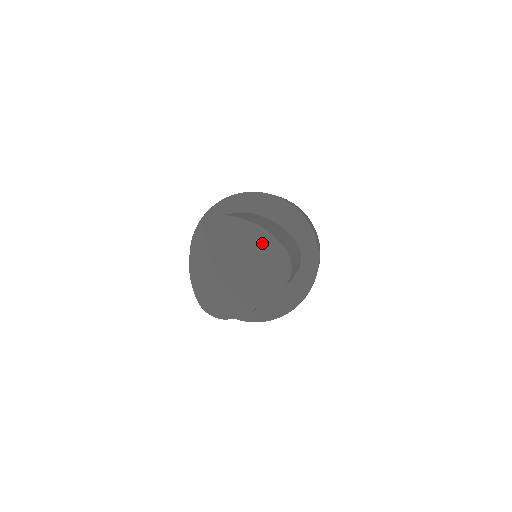
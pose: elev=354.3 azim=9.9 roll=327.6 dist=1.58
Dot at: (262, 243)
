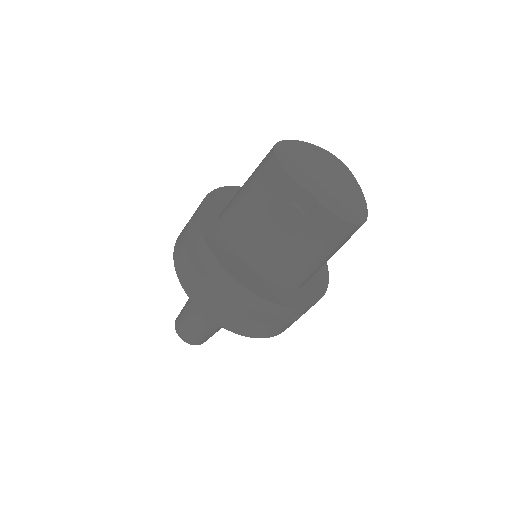
Dot at: (357, 201)
